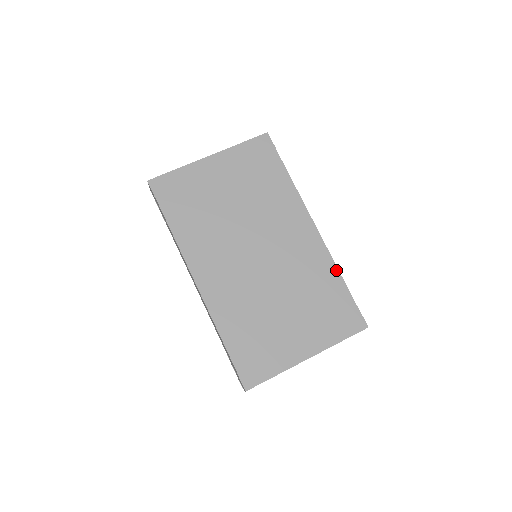
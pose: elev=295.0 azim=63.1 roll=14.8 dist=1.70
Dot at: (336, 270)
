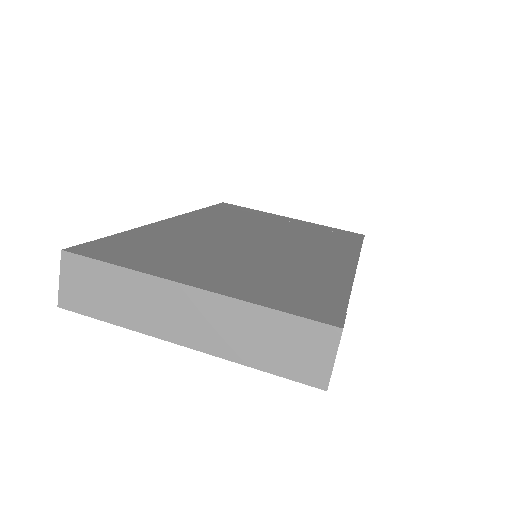
Dot at: (348, 284)
